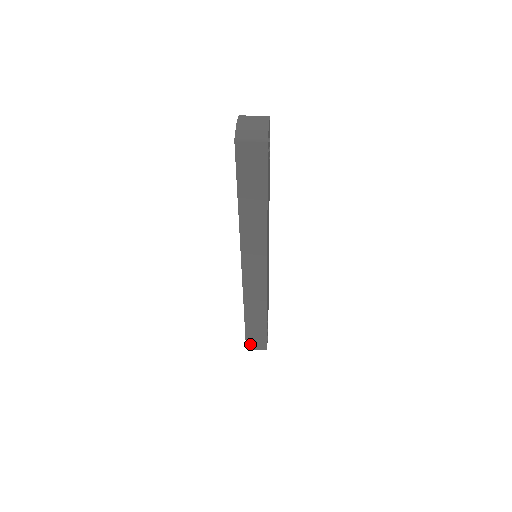
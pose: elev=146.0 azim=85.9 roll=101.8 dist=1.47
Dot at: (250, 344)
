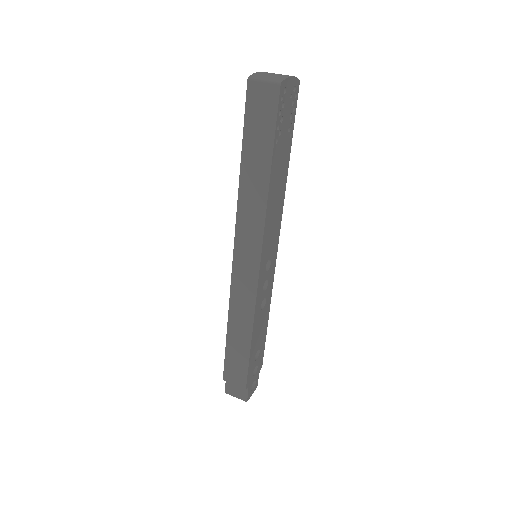
Dot at: (229, 385)
